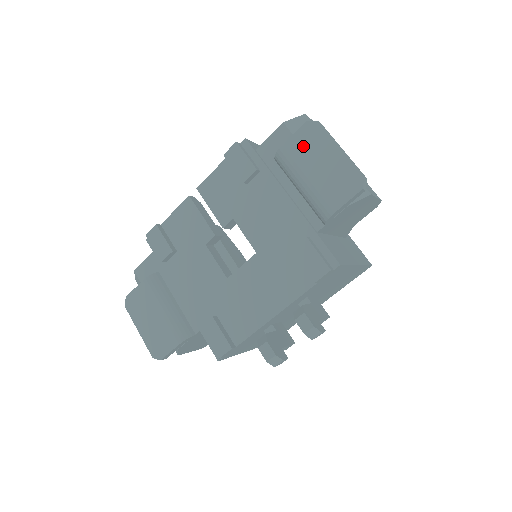
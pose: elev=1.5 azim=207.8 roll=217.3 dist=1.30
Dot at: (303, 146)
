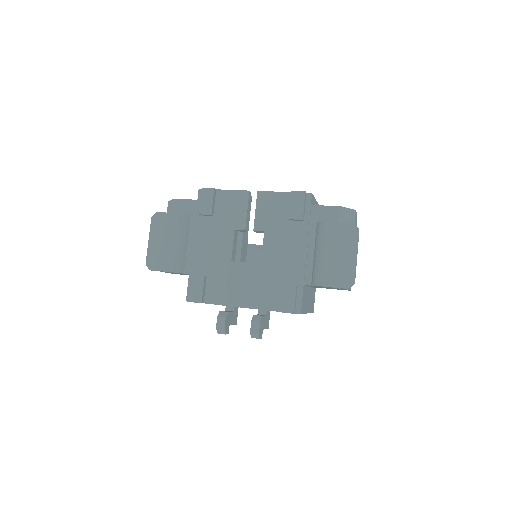
Dot at: (339, 234)
